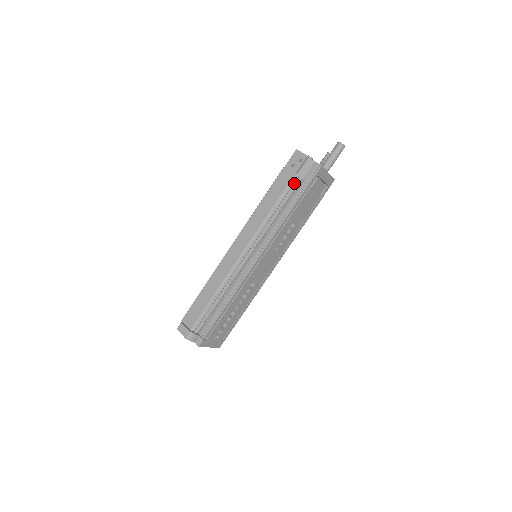
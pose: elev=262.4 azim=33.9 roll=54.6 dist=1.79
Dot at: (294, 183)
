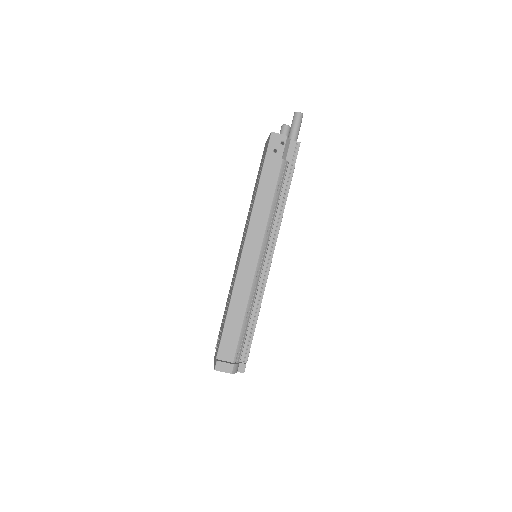
Dot at: (284, 169)
